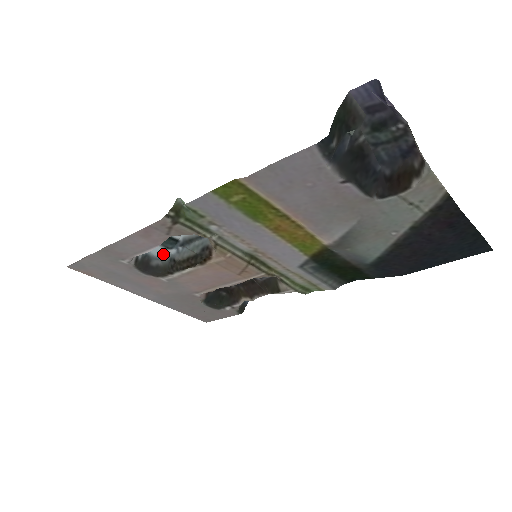
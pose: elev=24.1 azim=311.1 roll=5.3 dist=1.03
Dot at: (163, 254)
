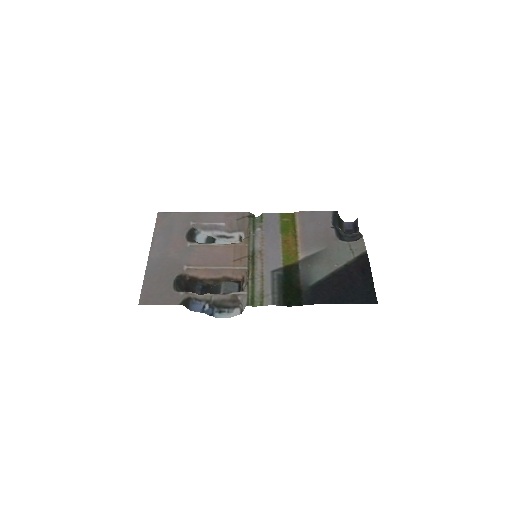
Dot at: occluded
